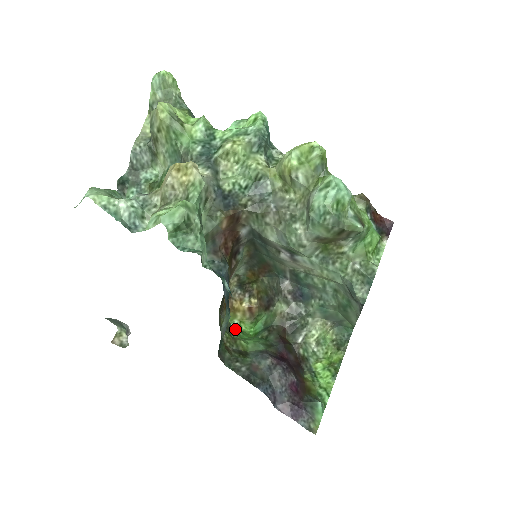
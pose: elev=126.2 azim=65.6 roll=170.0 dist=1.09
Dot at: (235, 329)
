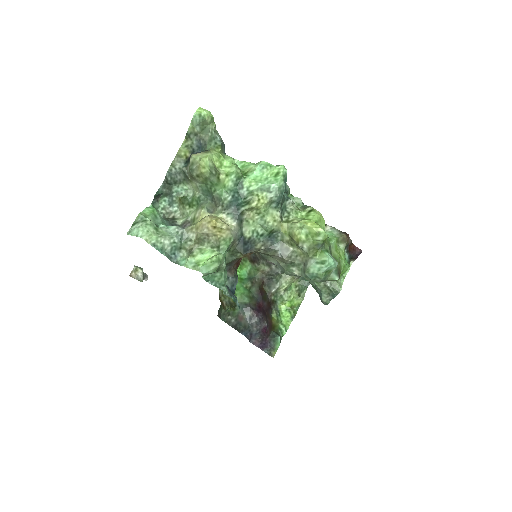
Dot at: occluded
